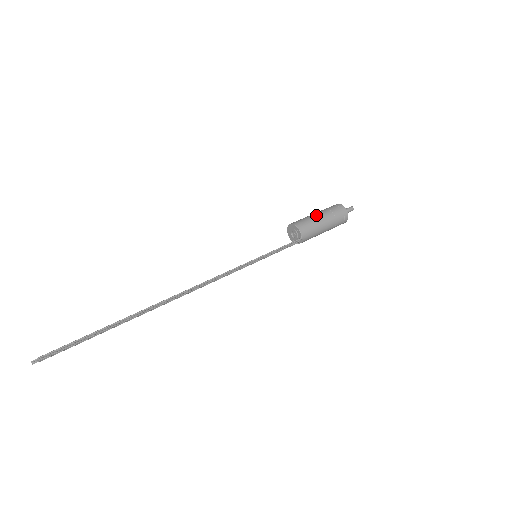
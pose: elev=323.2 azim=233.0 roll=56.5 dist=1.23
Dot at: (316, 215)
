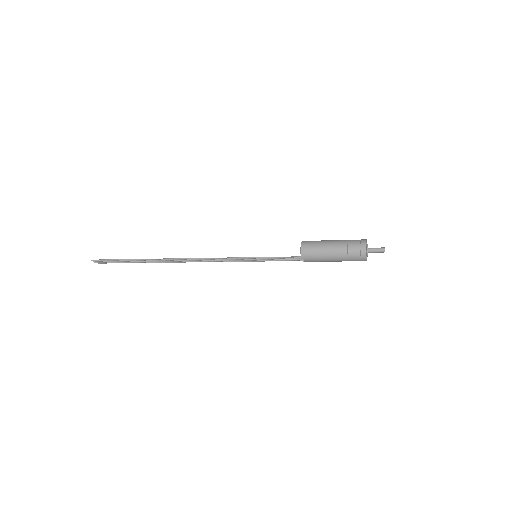
Dot at: (329, 241)
